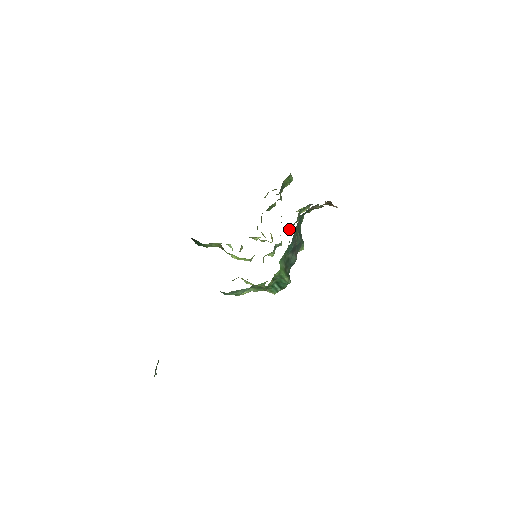
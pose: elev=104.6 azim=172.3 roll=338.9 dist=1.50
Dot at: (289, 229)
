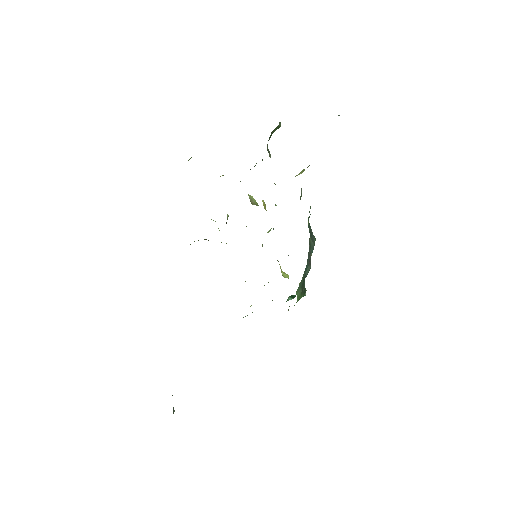
Dot at: occluded
